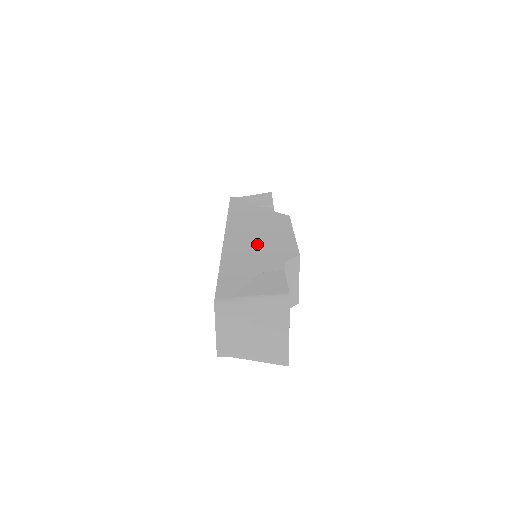
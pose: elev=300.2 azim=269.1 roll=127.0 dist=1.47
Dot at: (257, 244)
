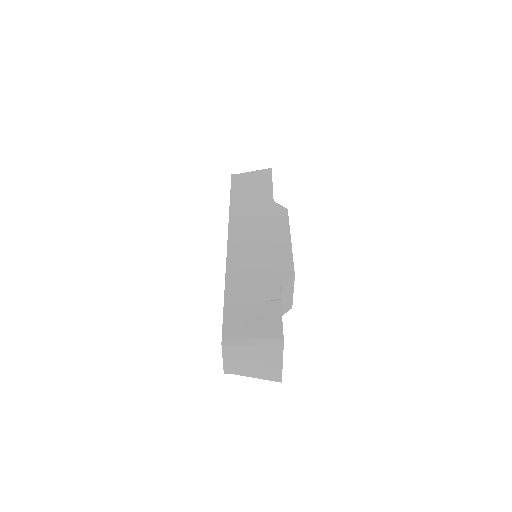
Dot at: (257, 257)
